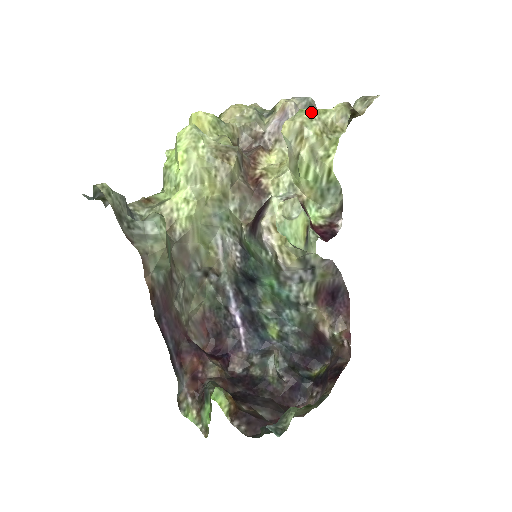
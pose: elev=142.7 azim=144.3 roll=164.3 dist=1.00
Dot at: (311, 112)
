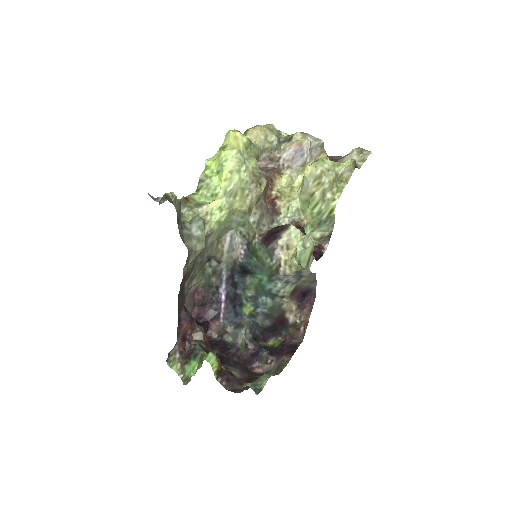
Dot at: (329, 164)
